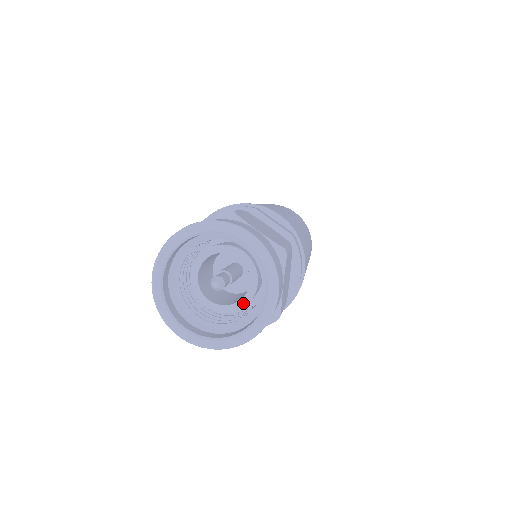
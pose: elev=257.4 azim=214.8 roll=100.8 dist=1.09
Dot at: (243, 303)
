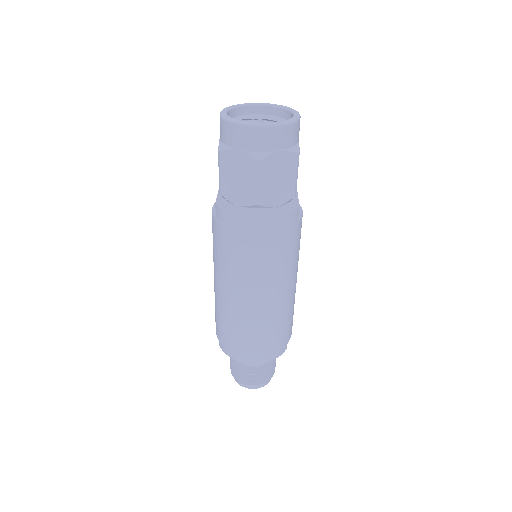
Dot at: occluded
